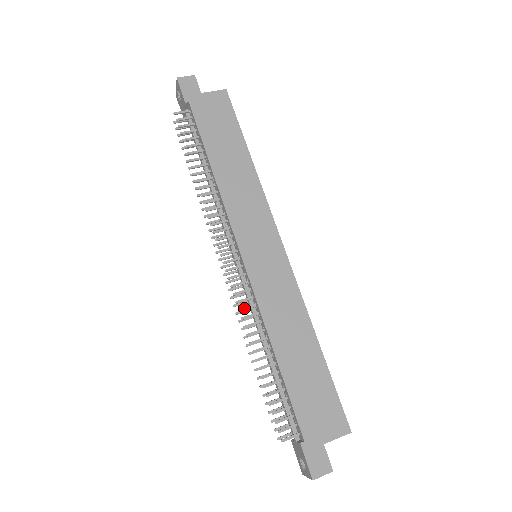
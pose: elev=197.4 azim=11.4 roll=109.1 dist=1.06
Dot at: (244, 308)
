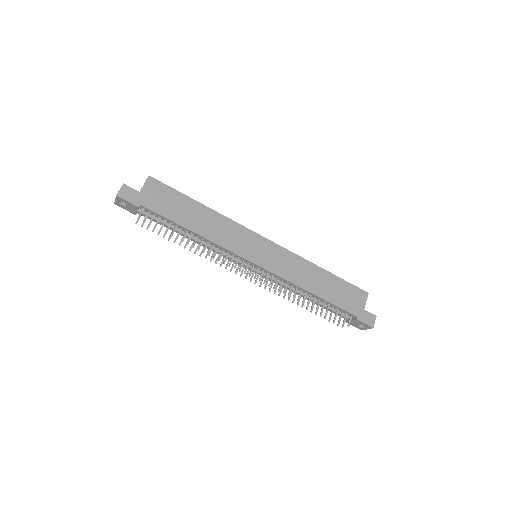
Dot at: (280, 288)
